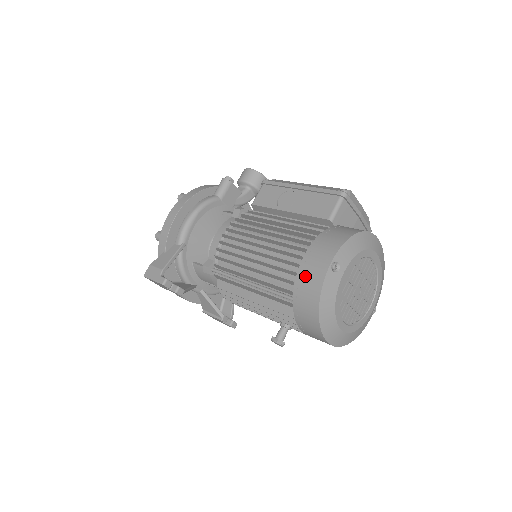
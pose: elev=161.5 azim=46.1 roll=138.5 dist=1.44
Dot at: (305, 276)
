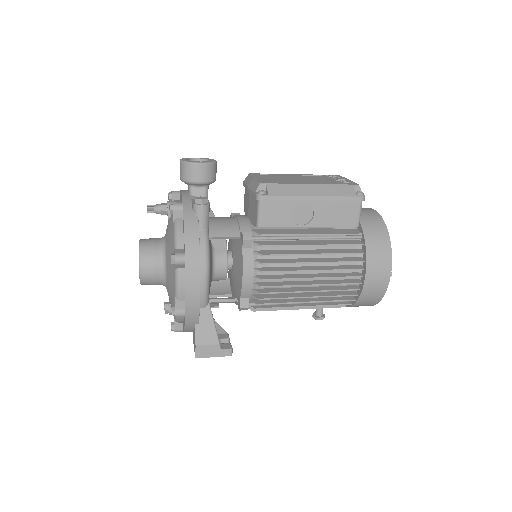
Dot at: (370, 290)
